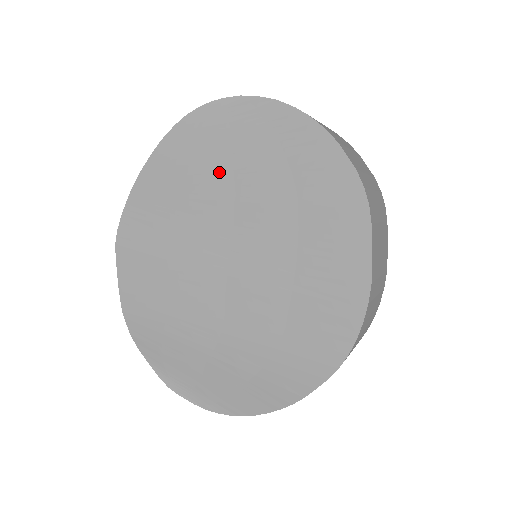
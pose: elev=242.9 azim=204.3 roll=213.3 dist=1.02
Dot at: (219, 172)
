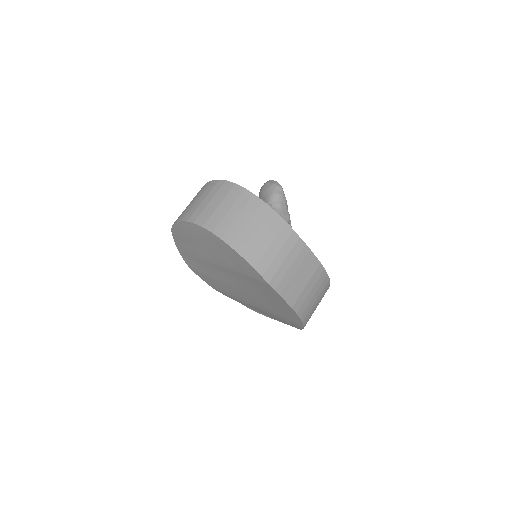
Dot at: (204, 253)
